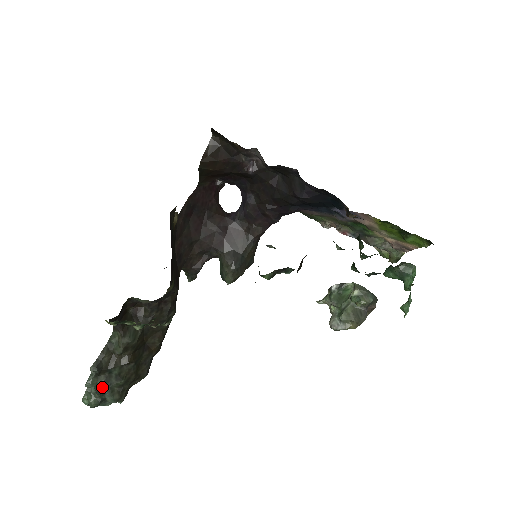
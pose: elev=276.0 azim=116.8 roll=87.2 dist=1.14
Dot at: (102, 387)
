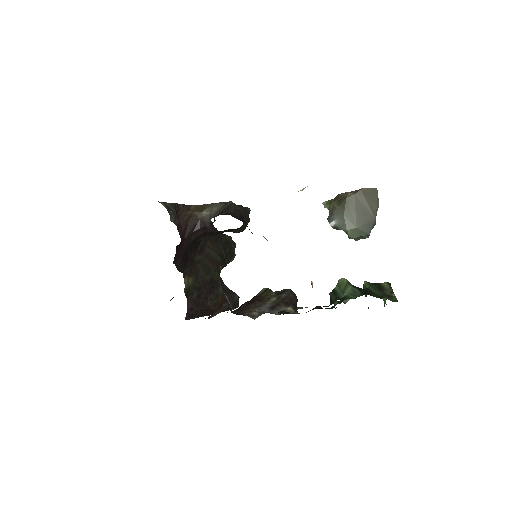
Dot at: occluded
